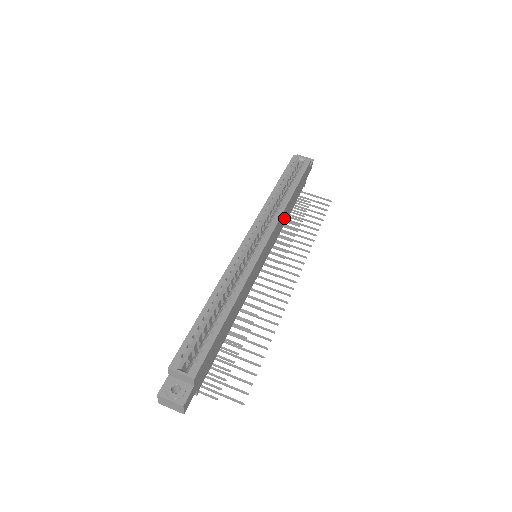
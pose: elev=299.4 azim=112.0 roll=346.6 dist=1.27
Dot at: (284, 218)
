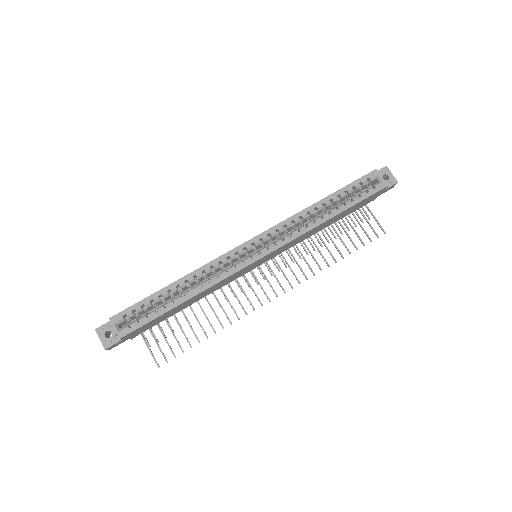
Dot at: (312, 232)
